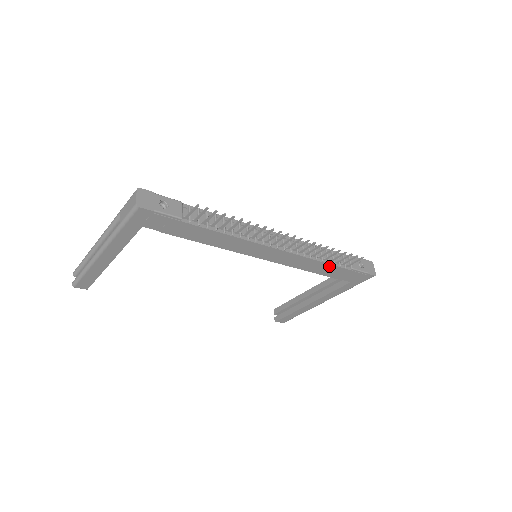
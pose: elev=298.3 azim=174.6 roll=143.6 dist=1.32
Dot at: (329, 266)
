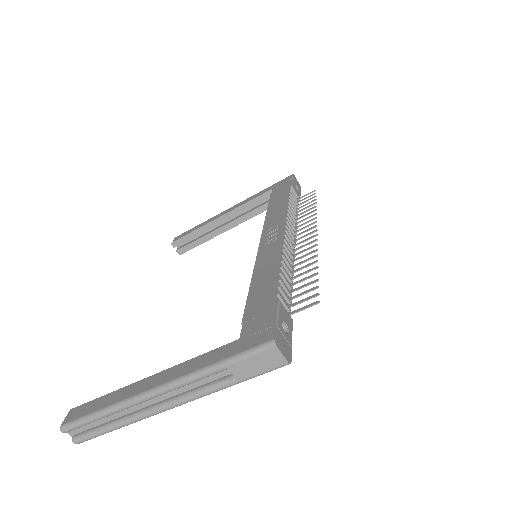
Dot at: occluded
